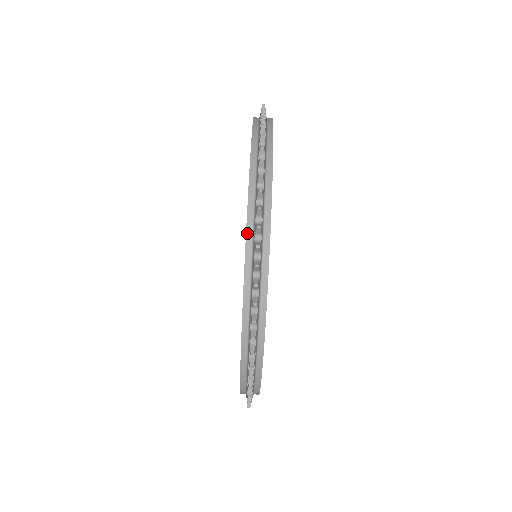
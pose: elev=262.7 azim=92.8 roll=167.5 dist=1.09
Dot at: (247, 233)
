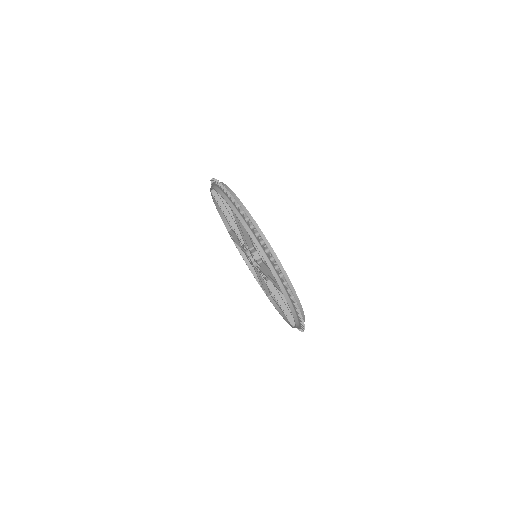
Dot at: (215, 189)
